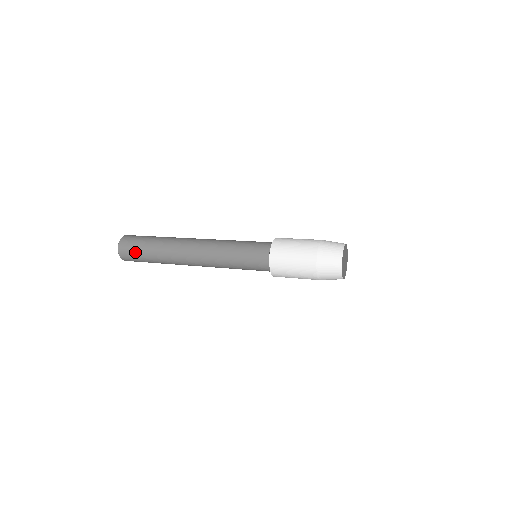
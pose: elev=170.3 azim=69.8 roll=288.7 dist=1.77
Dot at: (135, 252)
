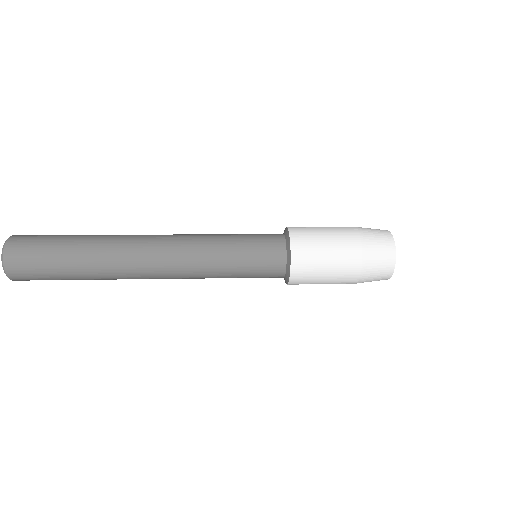
Dot at: (43, 276)
